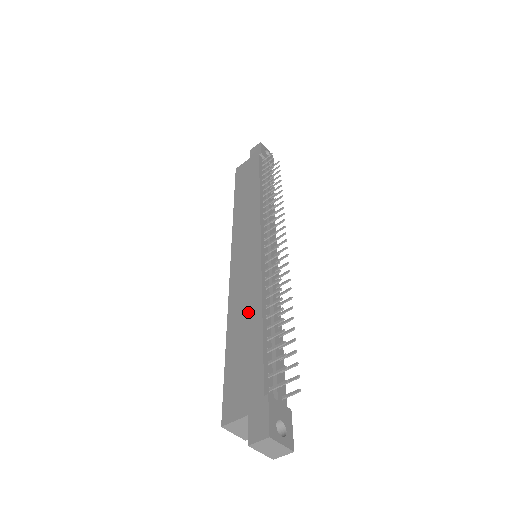
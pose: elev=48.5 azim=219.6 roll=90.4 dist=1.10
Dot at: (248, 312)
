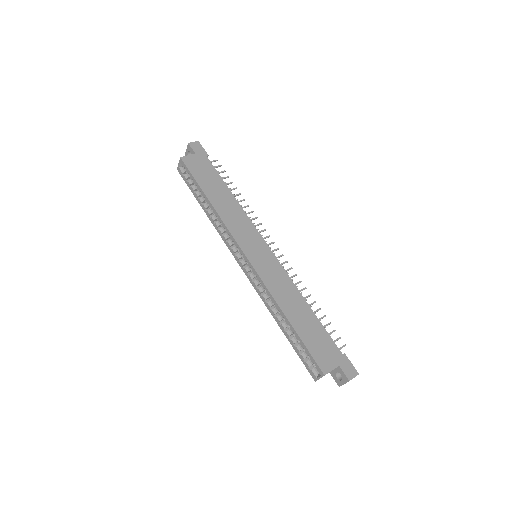
Dot at: (296, 303)
